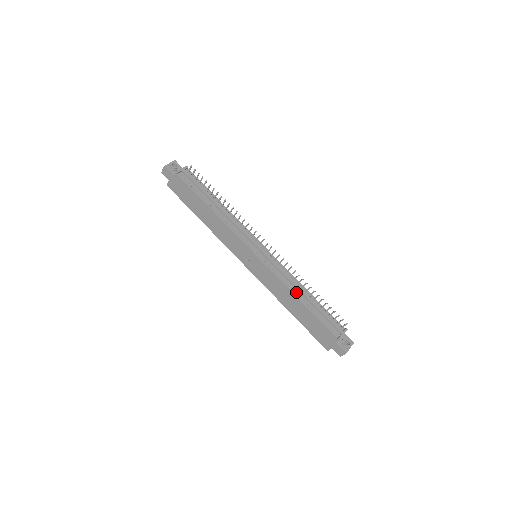
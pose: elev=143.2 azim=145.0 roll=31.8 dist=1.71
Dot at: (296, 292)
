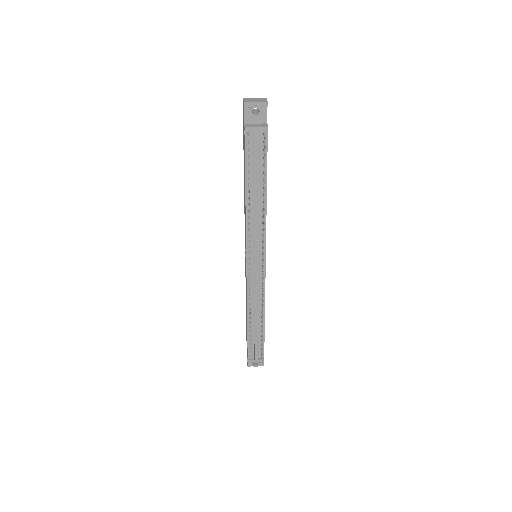
Dot at: (251, 312)
